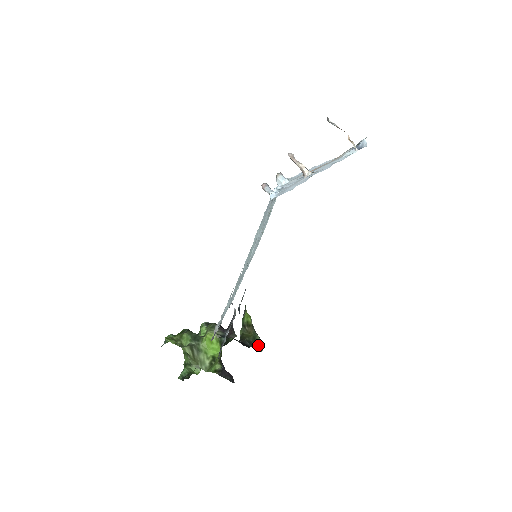
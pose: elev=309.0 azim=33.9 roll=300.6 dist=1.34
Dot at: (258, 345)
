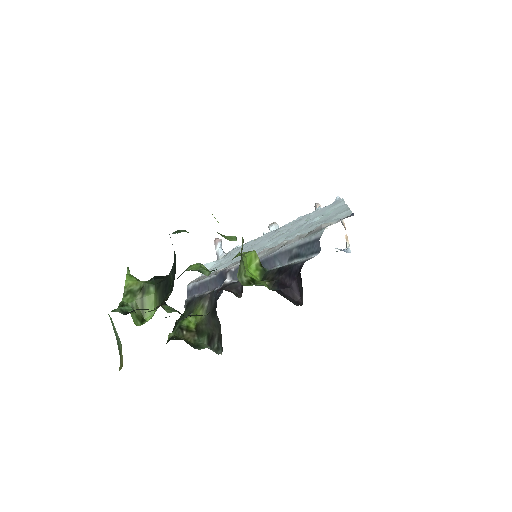
Dot at: (212, 348)
